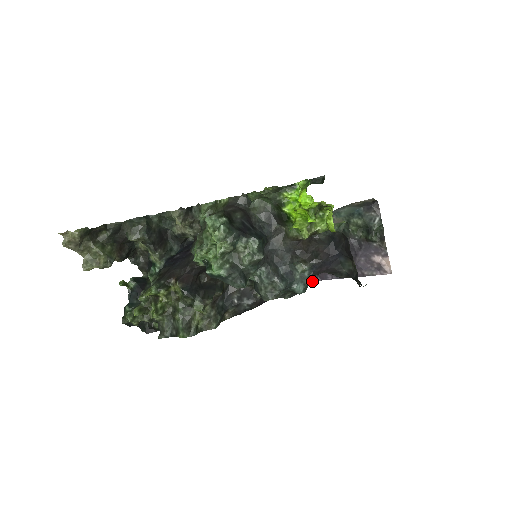
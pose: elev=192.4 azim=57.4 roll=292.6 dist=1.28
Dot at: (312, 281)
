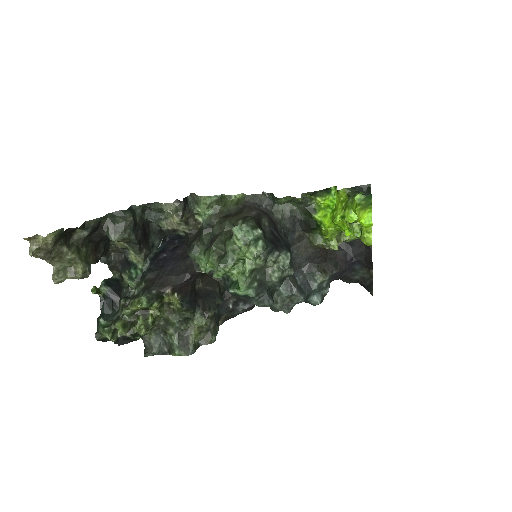
Dot at: (328, 291)
